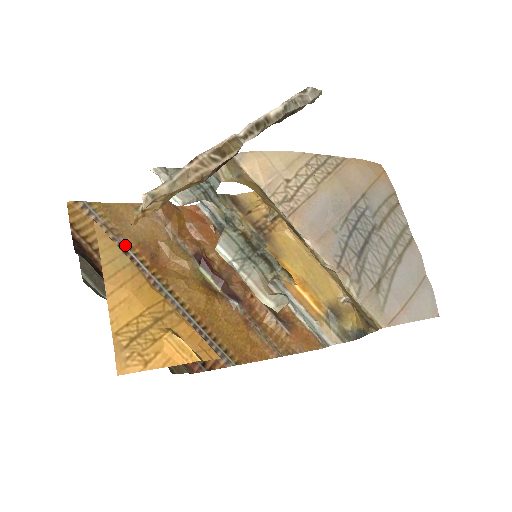
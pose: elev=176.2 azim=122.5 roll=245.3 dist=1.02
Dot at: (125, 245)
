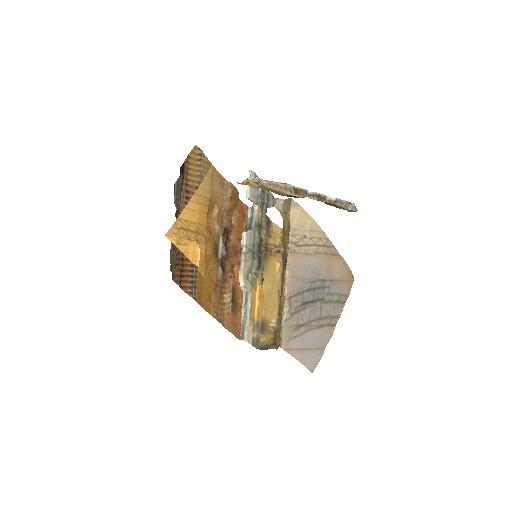
Dot at: occluded
